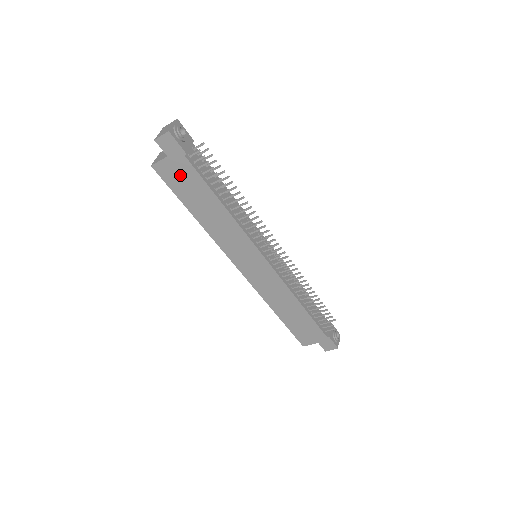
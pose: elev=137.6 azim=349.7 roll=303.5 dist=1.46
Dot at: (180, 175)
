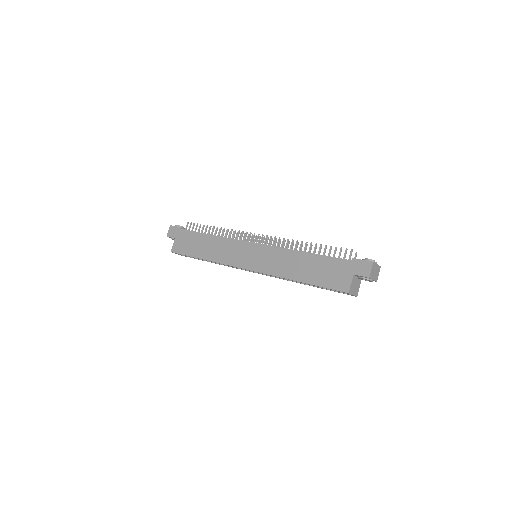
Dot at: (184, 242)
